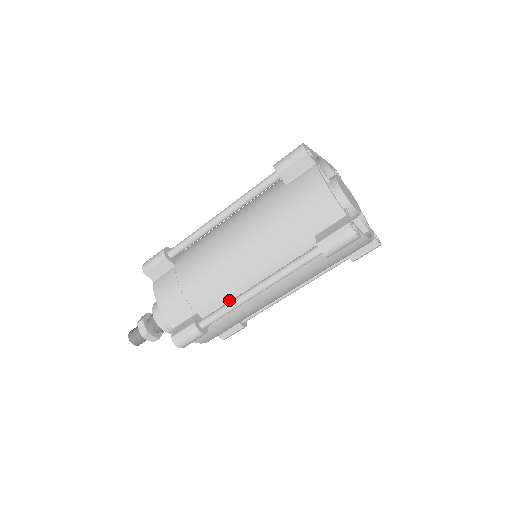
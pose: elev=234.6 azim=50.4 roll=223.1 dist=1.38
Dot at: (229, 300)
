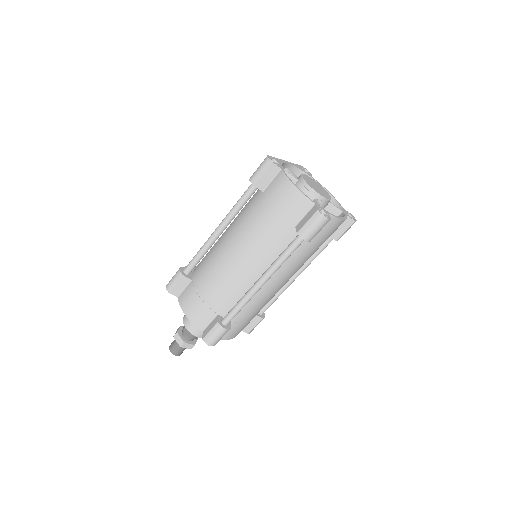
Dot at: (241, 297)
